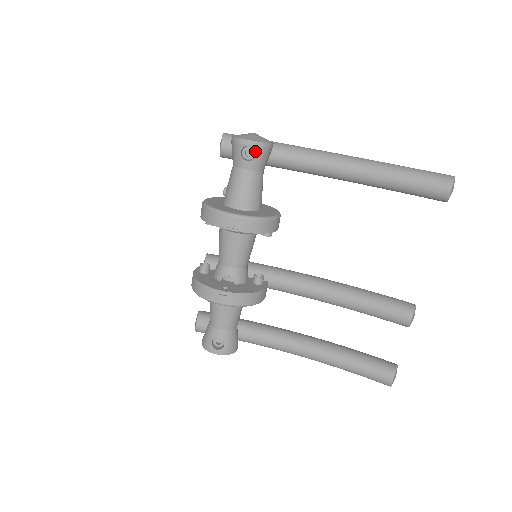
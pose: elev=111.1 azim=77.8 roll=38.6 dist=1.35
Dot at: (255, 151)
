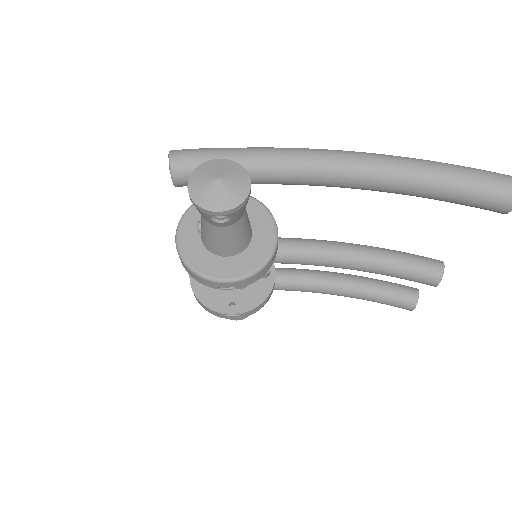
Dot at: (230, 216)
